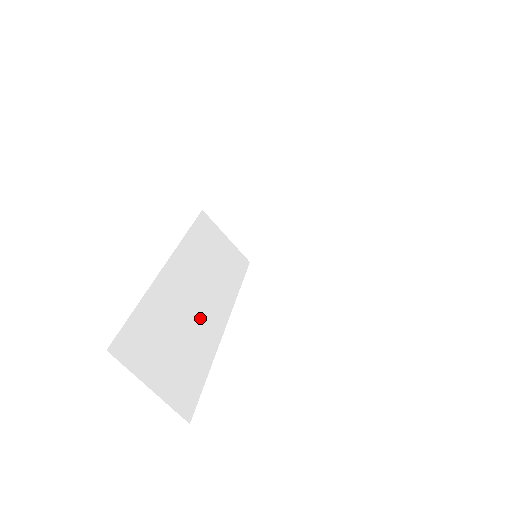
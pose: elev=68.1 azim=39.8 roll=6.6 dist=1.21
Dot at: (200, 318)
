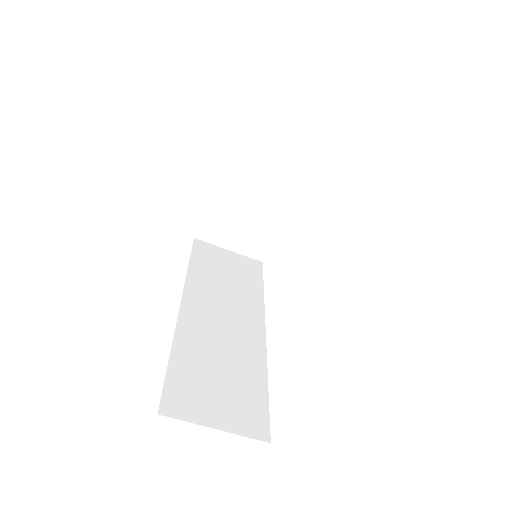
Dot at: (236, 339)
